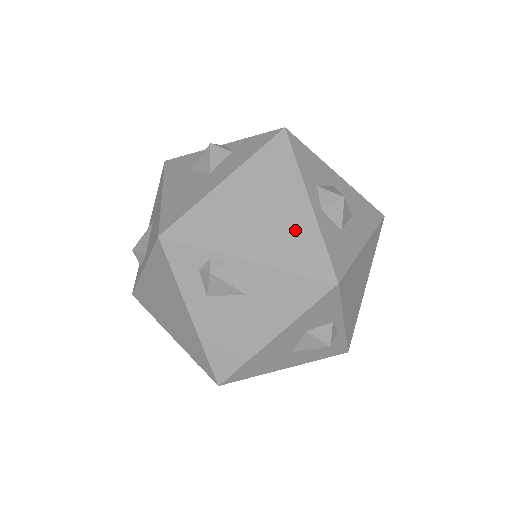
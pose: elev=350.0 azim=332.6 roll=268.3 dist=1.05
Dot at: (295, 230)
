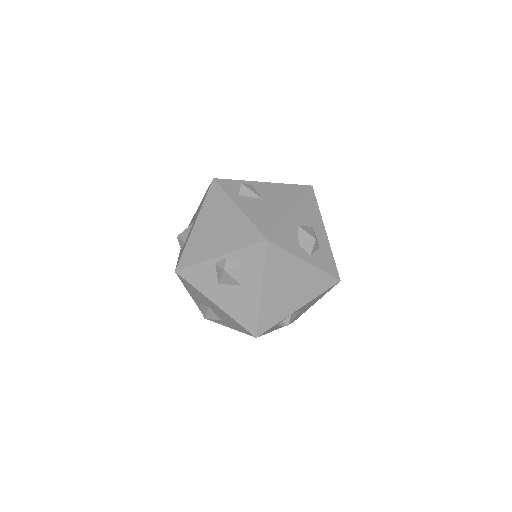
Dot at: (309, 280)
